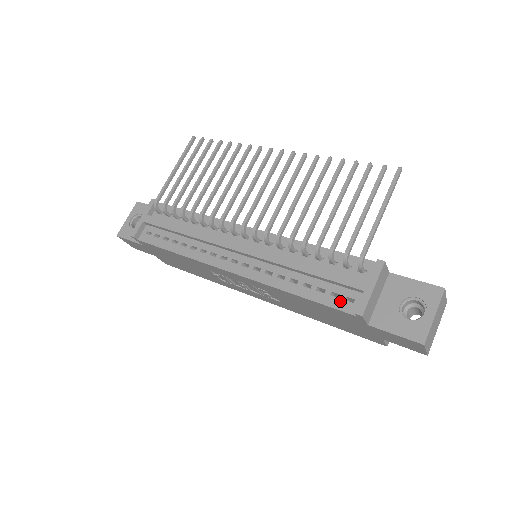
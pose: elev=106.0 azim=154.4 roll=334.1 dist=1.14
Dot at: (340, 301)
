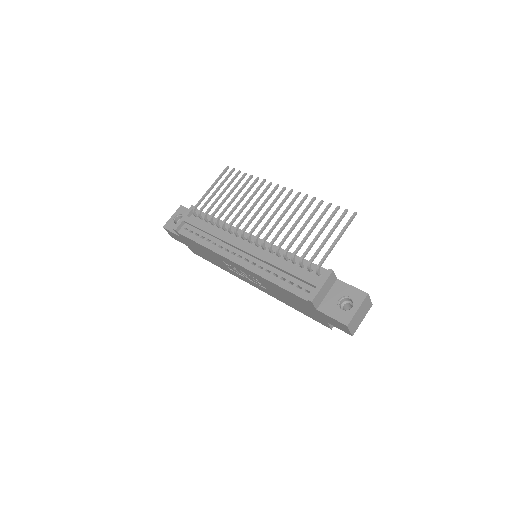
Dot at: (301, 291)
